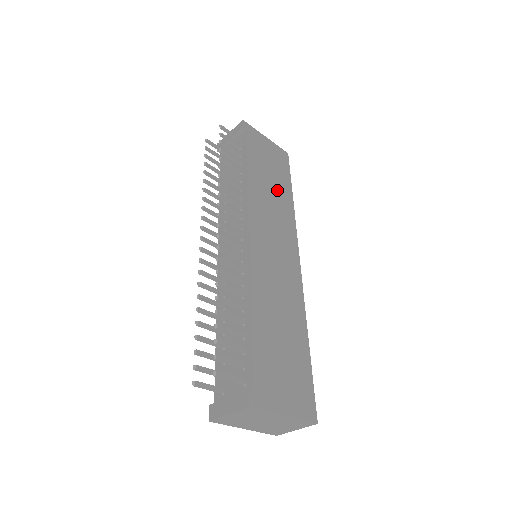
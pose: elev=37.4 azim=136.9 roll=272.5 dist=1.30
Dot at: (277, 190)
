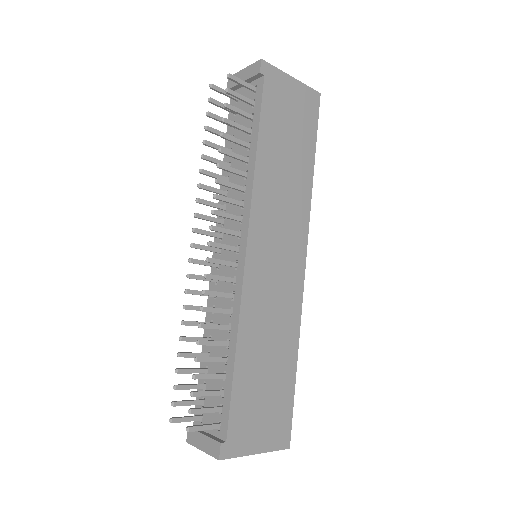
Dot at: (294, 166)
